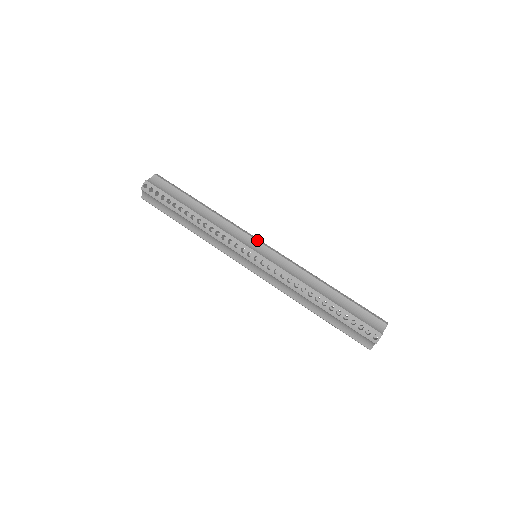
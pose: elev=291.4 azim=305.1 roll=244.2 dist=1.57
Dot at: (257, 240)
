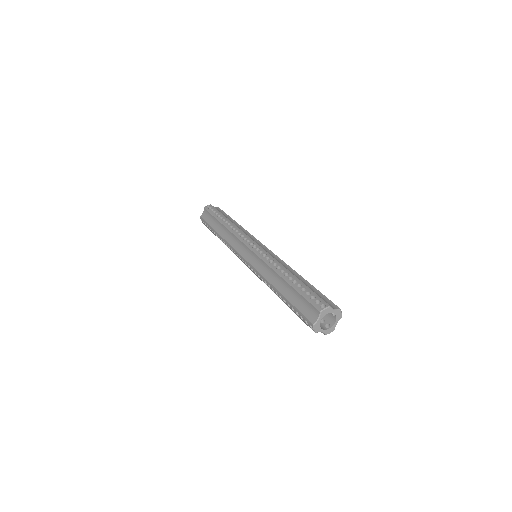
Dot at: occluded
